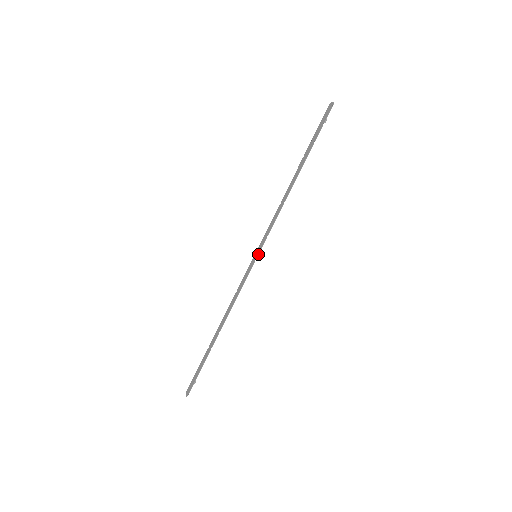
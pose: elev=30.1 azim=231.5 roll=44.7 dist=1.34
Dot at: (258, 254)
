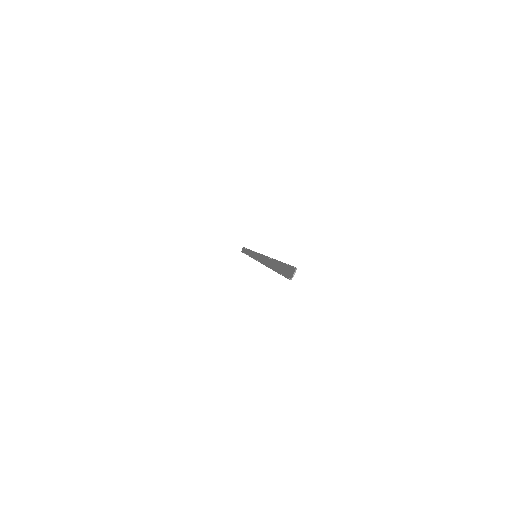
Dot at: (256, 253)
